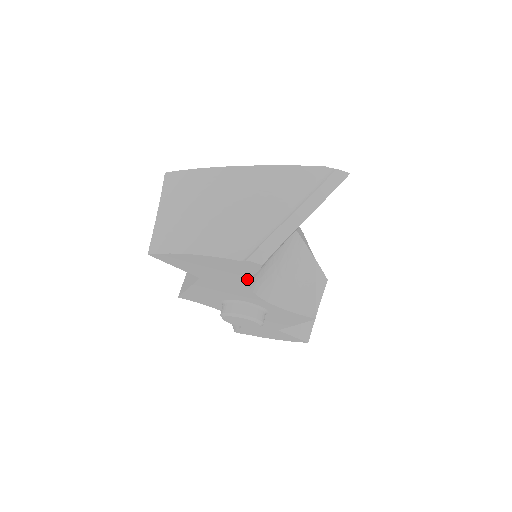
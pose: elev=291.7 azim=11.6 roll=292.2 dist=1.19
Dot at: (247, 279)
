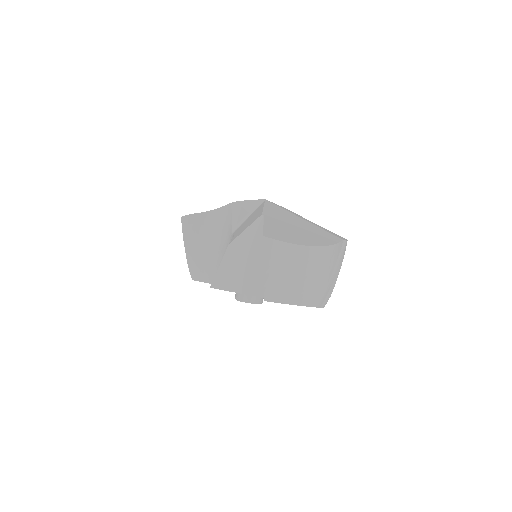
Dot at: occluded
